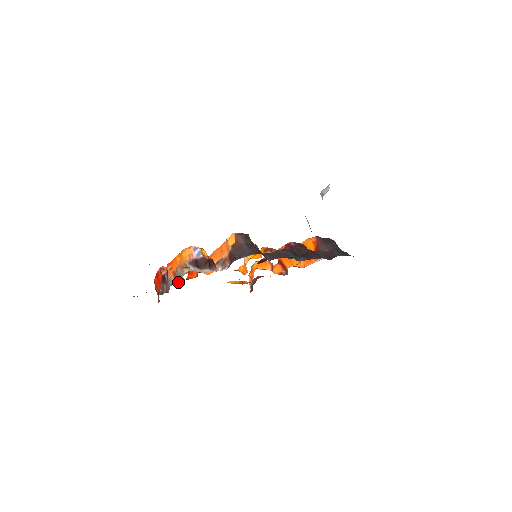
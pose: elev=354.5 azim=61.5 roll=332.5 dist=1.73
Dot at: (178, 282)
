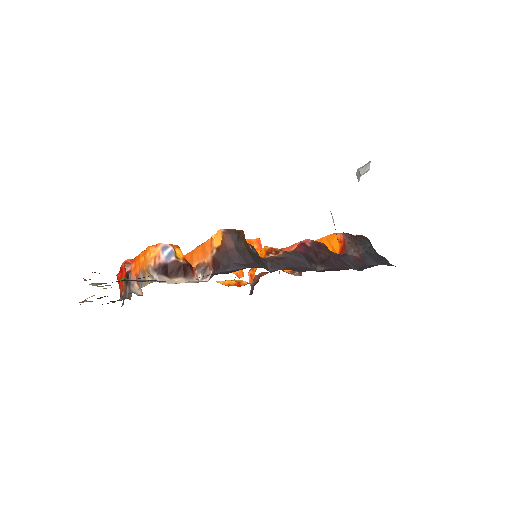
Dot at: (141, 289)
